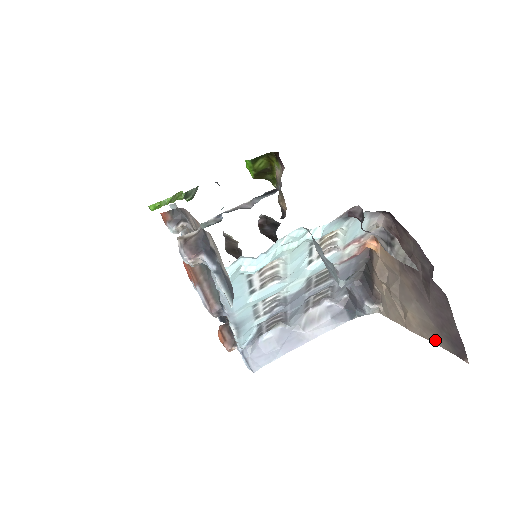
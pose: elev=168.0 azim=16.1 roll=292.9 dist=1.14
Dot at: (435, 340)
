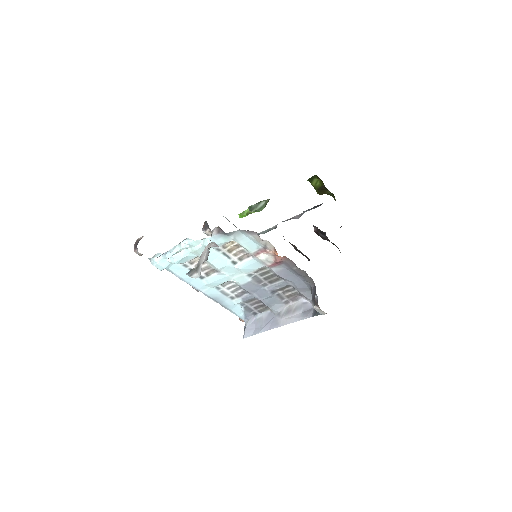
Dot at: occluded
